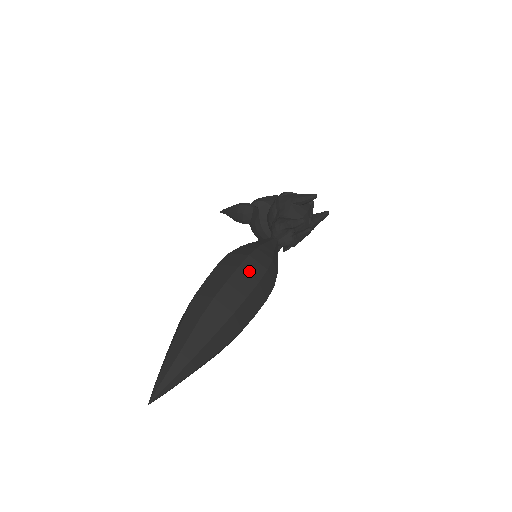
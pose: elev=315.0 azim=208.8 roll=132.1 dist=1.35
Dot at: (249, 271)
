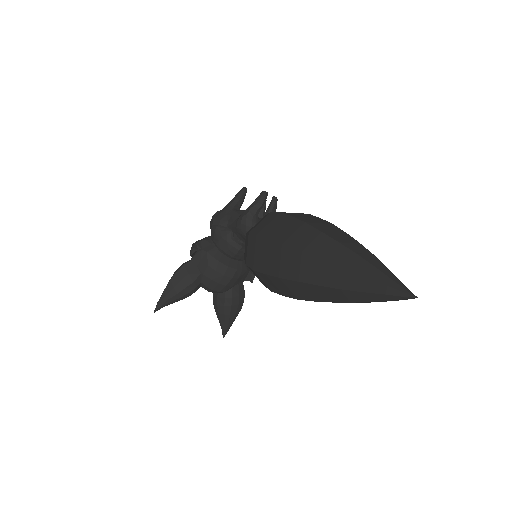
Dot at: occluded
